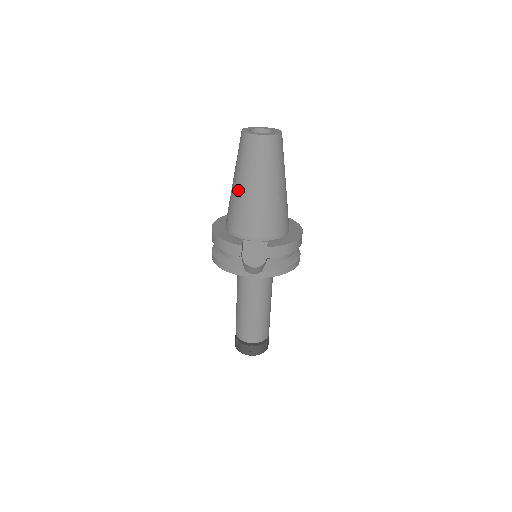
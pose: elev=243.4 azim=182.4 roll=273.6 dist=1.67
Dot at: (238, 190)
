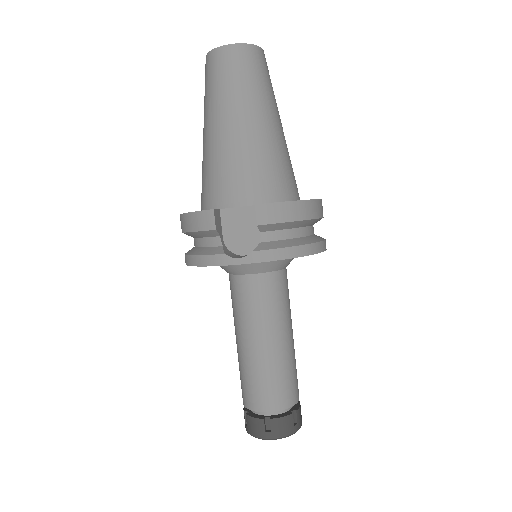
Dot at: (207, 138)
